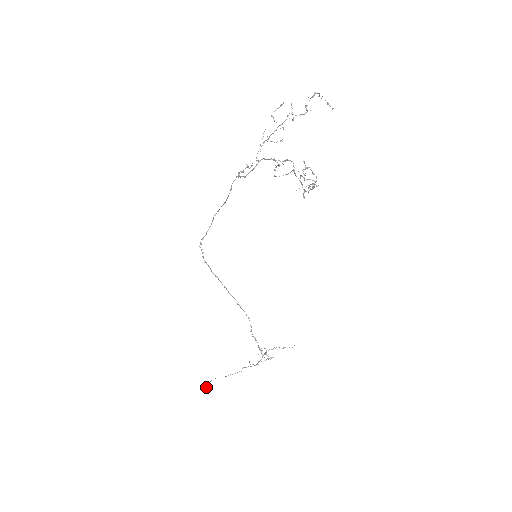
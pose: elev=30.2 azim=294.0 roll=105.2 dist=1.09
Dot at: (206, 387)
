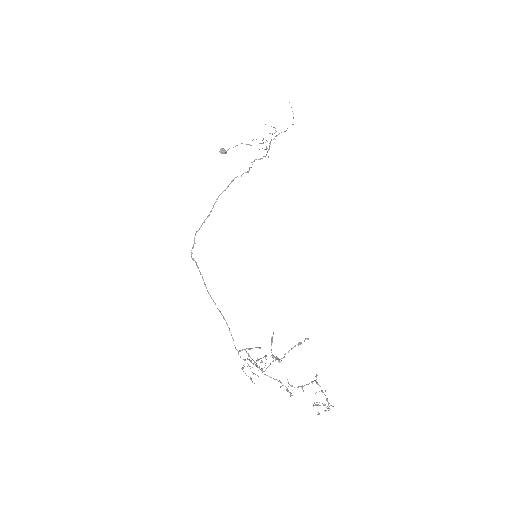
Dot at: occluded
